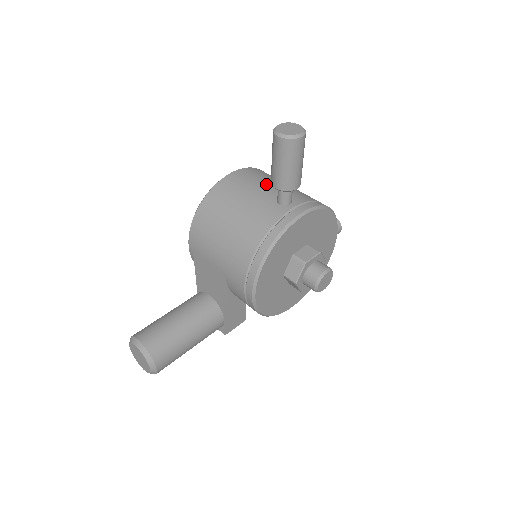
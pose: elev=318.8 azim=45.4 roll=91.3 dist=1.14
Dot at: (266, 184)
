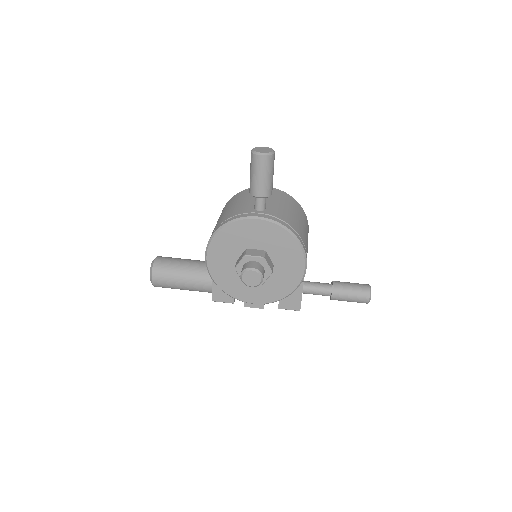
Dot at: (270, 199)
